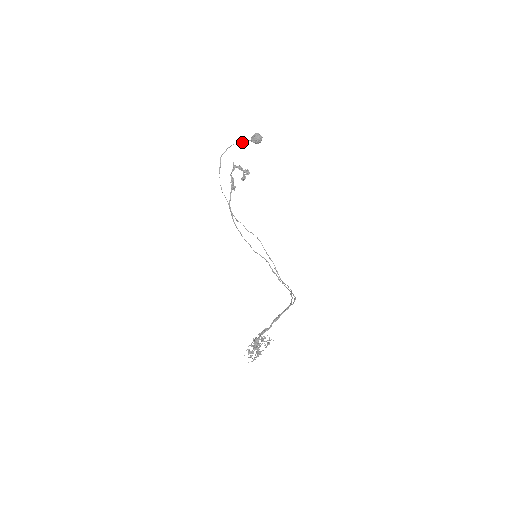
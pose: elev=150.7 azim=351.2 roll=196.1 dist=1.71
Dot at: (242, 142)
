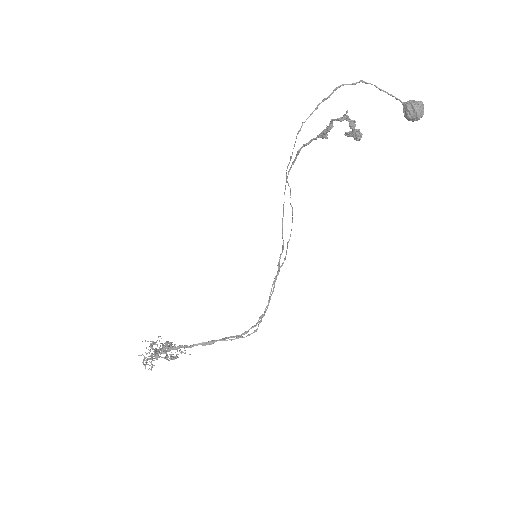
Dot at: occluded
